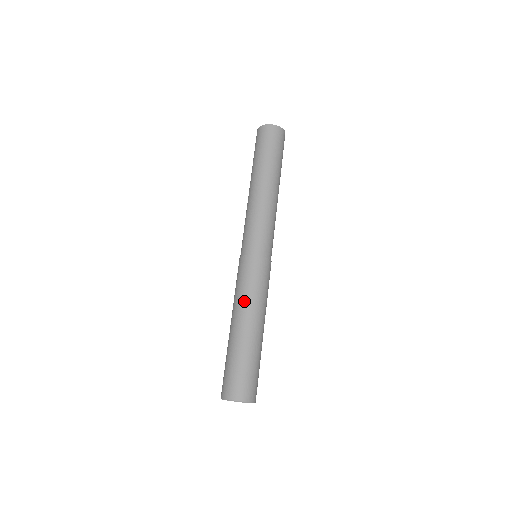
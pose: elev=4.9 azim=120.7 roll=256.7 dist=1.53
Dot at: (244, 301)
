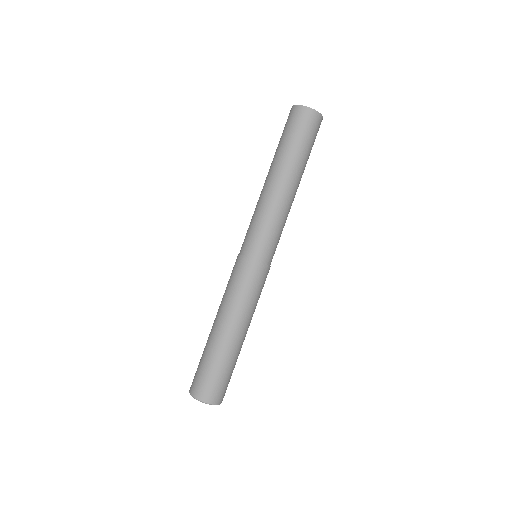
Dot at: (231, 306)
